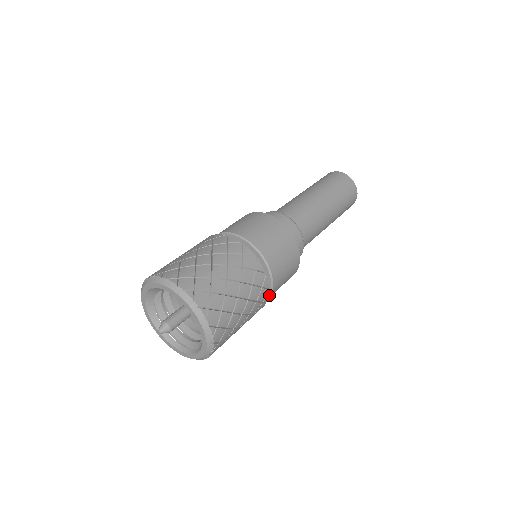
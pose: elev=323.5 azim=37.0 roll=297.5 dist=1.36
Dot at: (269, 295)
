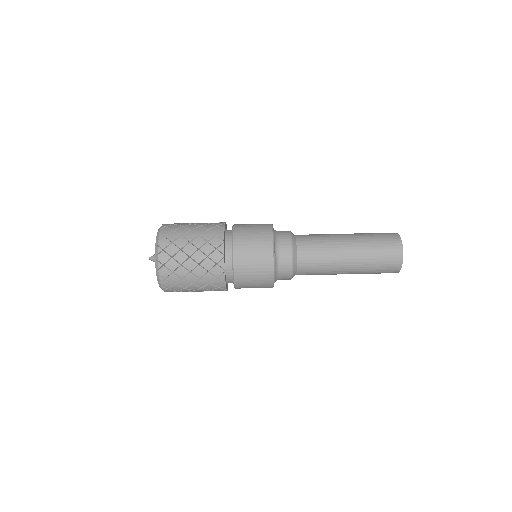
Dot at: occluded
